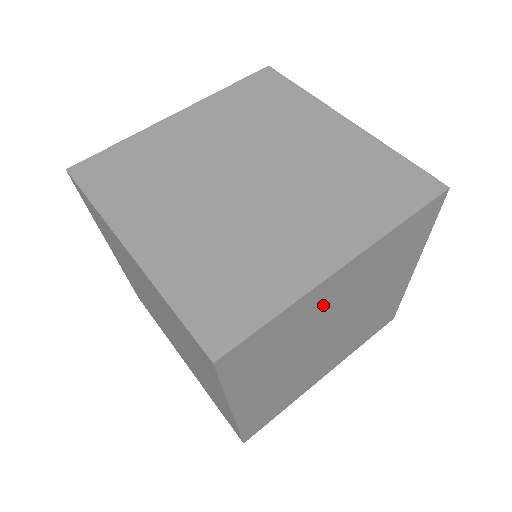
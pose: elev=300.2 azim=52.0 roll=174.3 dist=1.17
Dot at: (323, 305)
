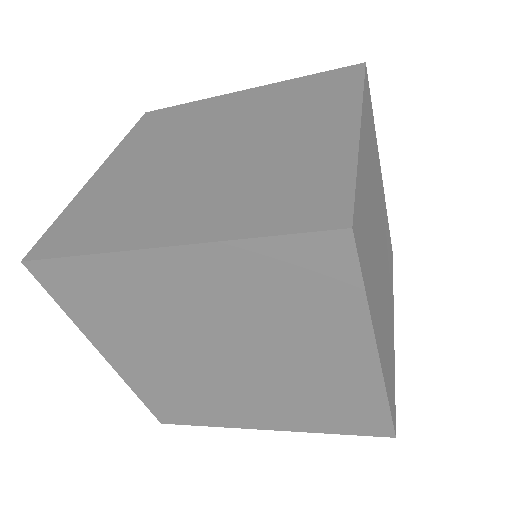
Dot at: (367, 184)
